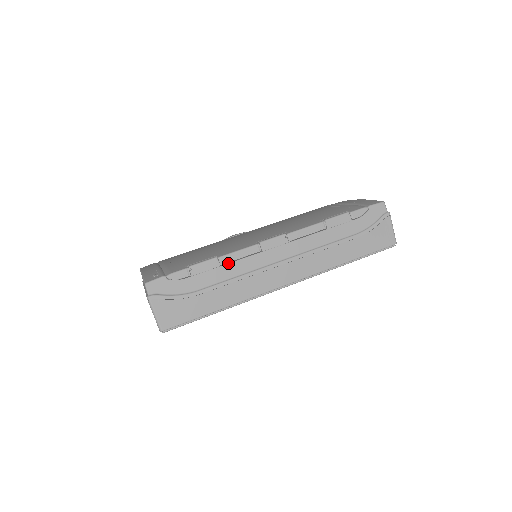
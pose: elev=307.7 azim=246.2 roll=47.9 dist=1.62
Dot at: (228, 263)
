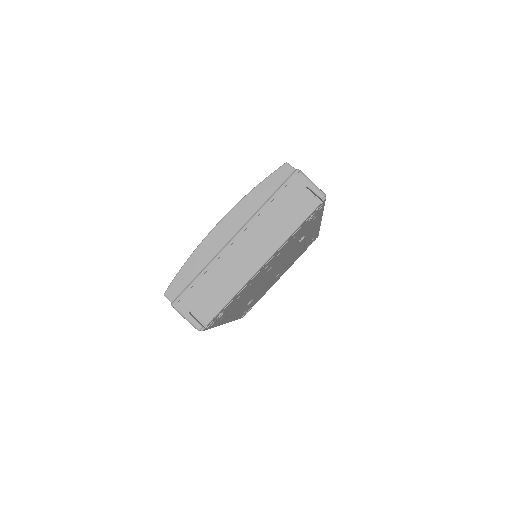
Dot at: occluded
